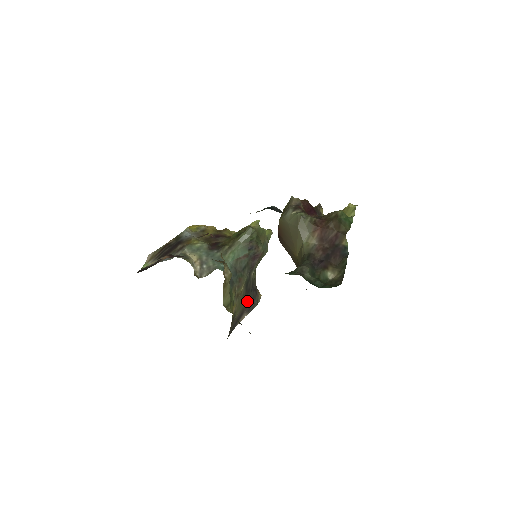
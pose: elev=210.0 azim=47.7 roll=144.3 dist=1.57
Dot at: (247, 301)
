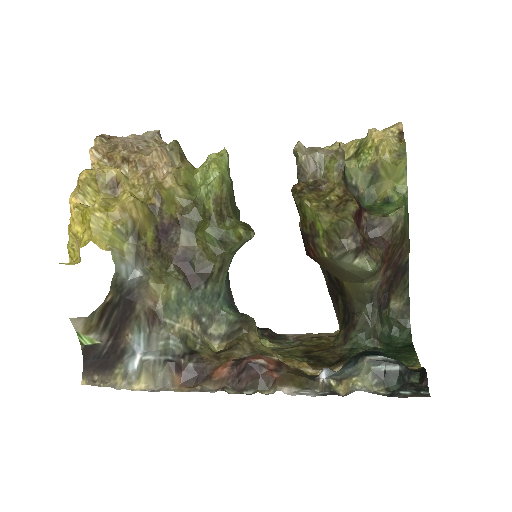
Dot at: occluded
